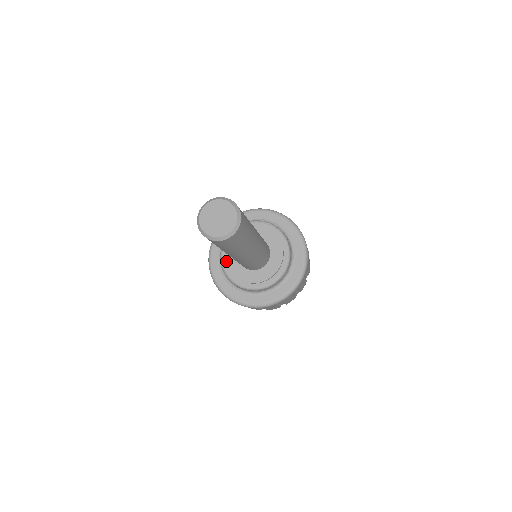
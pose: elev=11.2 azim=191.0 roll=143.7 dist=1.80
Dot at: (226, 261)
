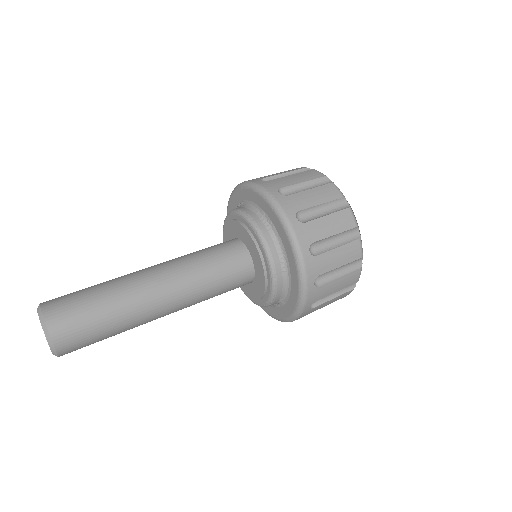
Dot at: occluded
